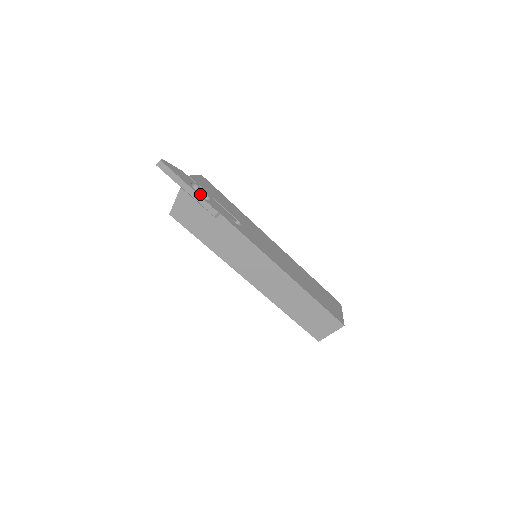
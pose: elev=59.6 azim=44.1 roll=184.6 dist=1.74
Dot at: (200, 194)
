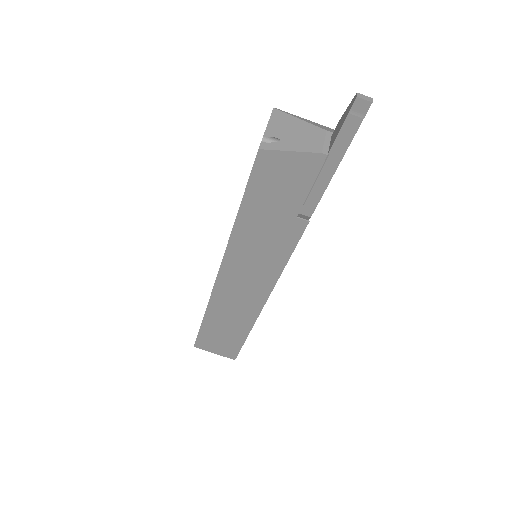
Dot at: (329, 182)
